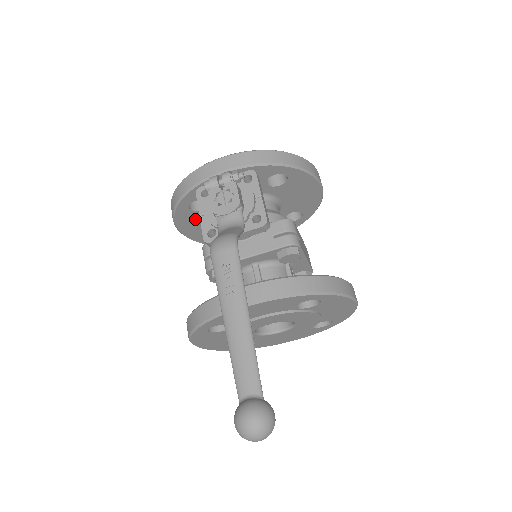
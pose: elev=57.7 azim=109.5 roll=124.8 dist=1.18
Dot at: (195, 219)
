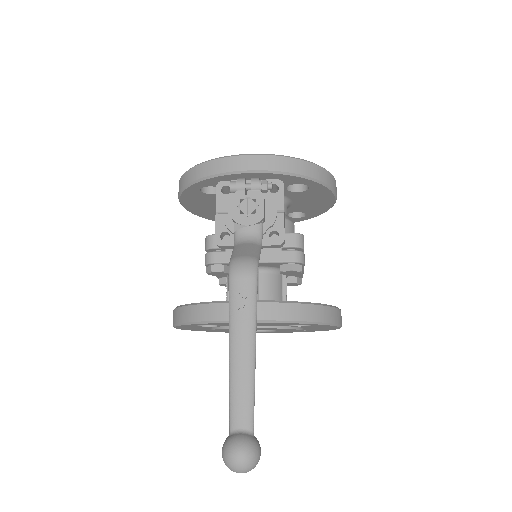
Dot at: (201, 198)
